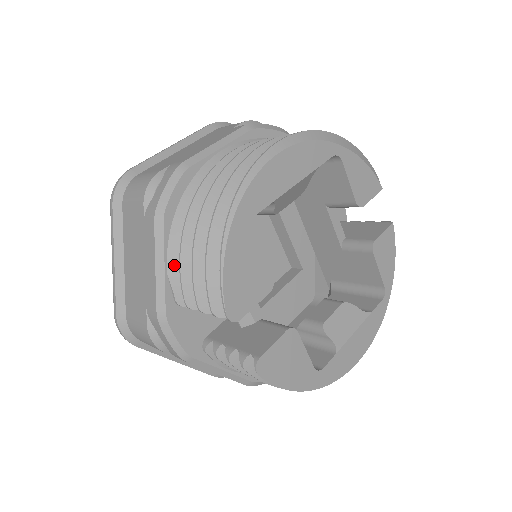
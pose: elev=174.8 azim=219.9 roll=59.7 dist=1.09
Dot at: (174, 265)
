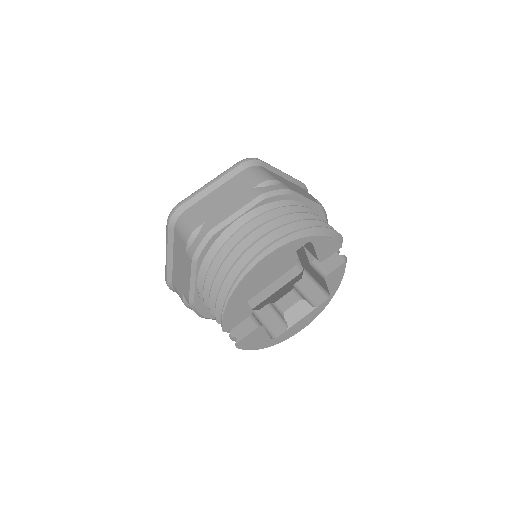
Dot at: (201, 283)
